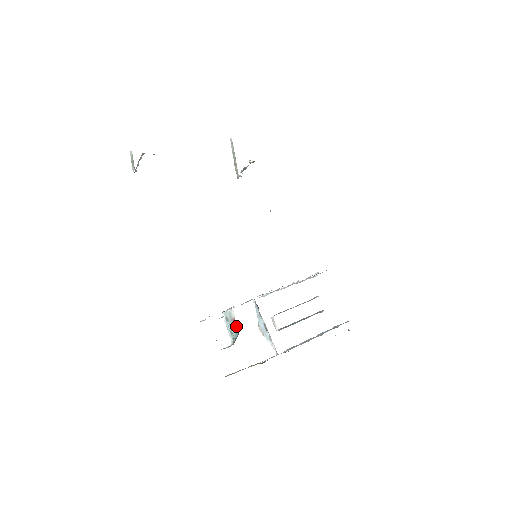
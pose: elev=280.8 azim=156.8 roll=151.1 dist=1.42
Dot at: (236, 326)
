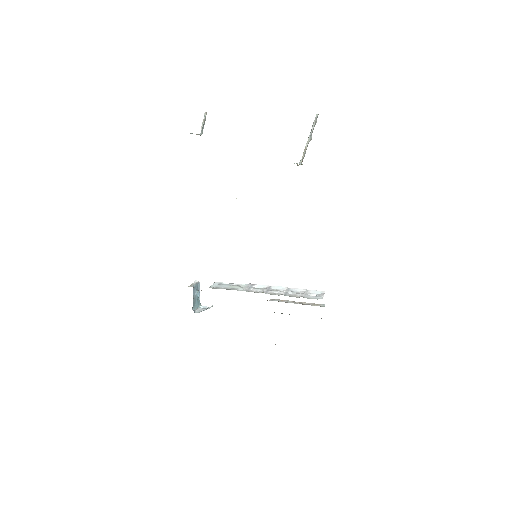
Dot at: occluded
